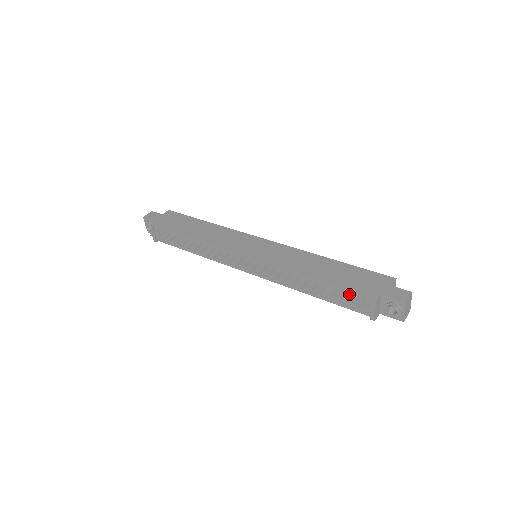
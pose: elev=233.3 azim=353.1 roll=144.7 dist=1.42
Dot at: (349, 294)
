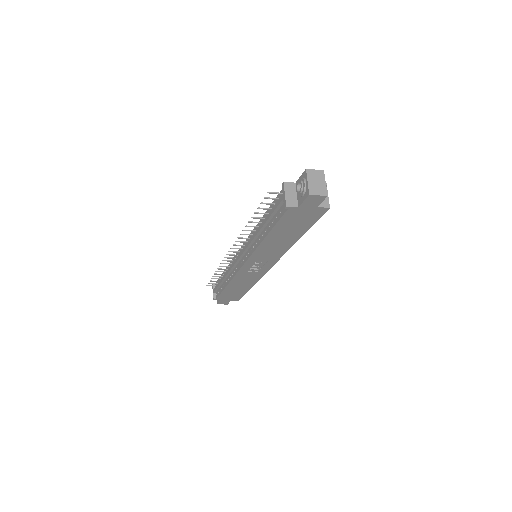
Dot at: occluded
